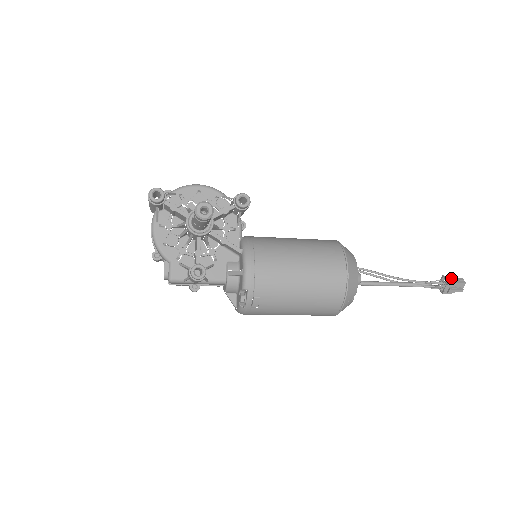
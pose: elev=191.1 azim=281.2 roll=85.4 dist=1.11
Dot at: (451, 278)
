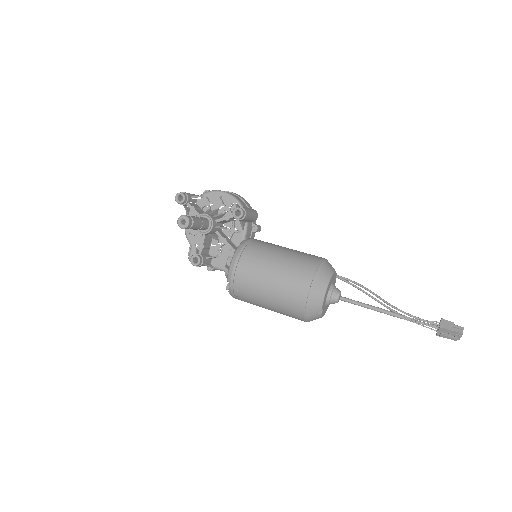
Dot at: (448, 324)
